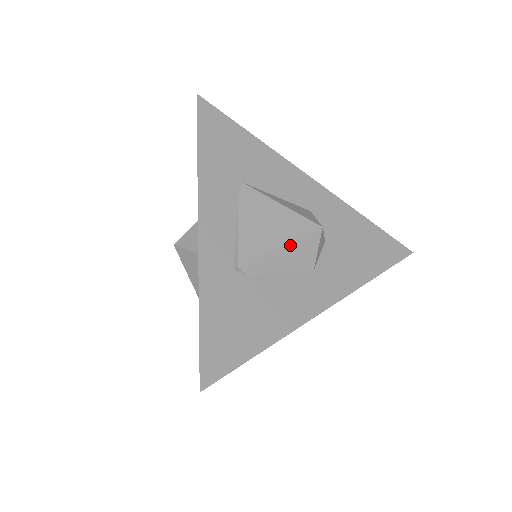
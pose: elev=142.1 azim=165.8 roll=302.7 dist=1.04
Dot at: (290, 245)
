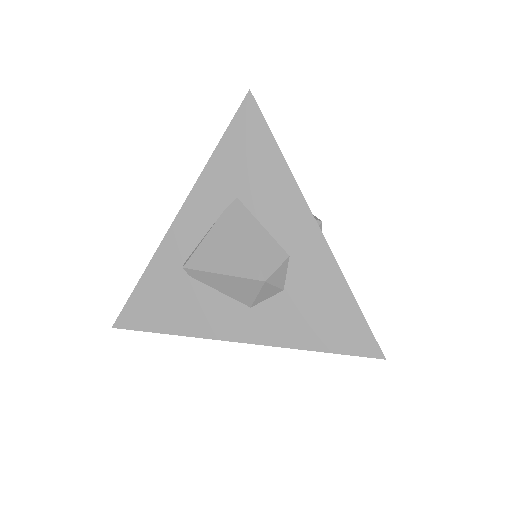
Dot at: (230, 277)
